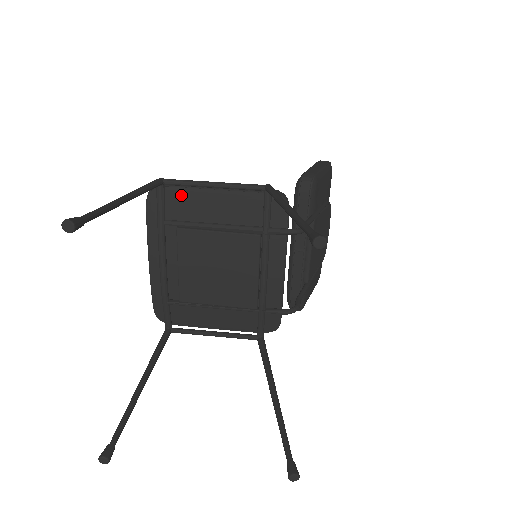
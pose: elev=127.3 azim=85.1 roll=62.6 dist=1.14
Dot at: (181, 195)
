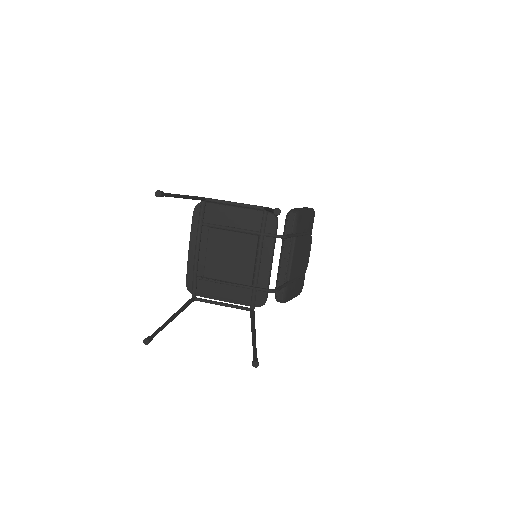
Dot at: (215, 208)
